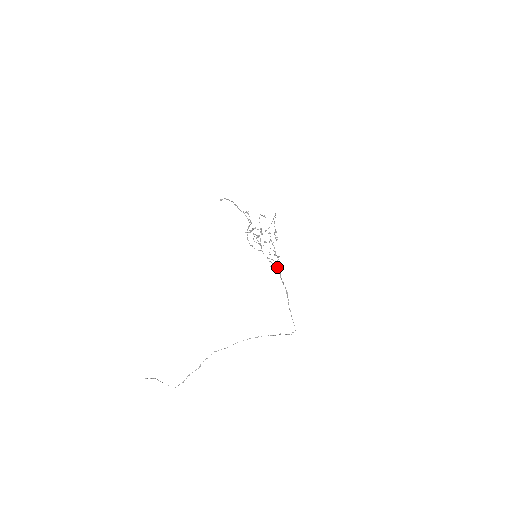
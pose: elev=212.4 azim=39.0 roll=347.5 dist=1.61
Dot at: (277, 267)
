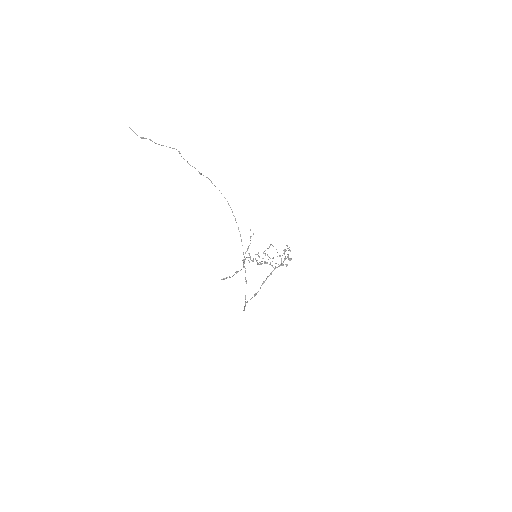
Dot at: (274, 268)
